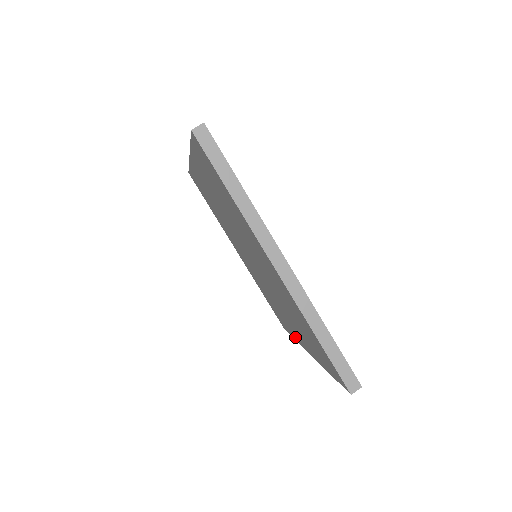
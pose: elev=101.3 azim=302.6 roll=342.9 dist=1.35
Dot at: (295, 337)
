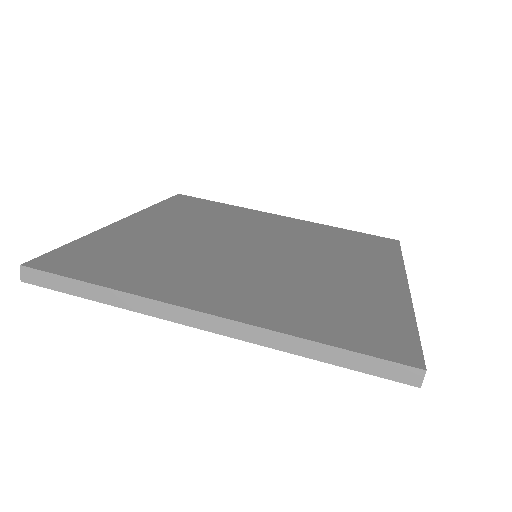
Dot at: occluded
